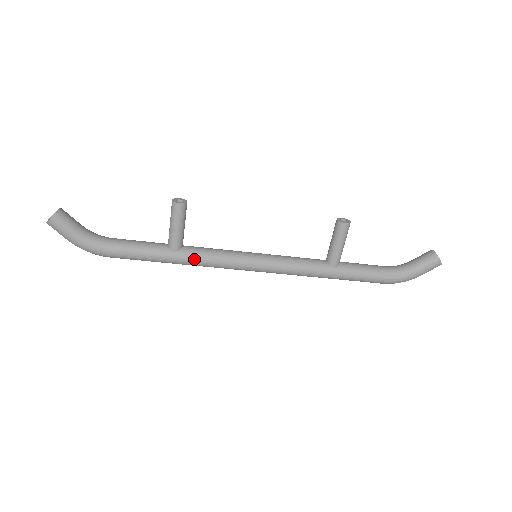
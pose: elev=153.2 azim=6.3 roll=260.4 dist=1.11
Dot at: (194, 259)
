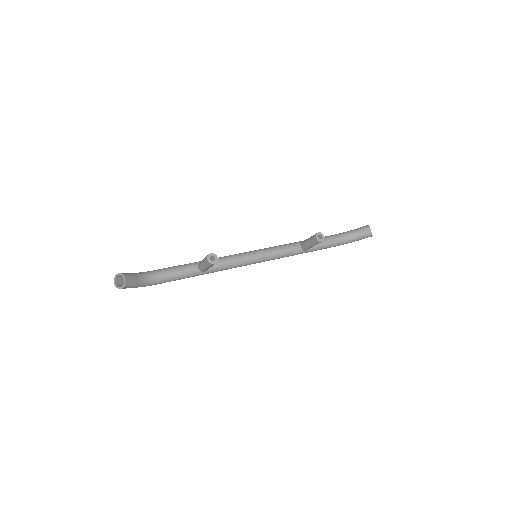
Dot at: (216, 271)
